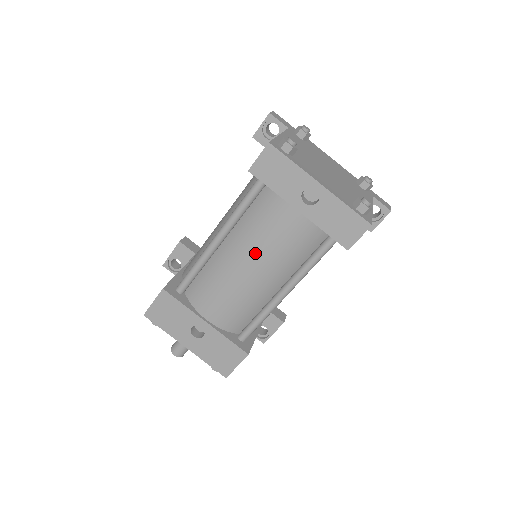
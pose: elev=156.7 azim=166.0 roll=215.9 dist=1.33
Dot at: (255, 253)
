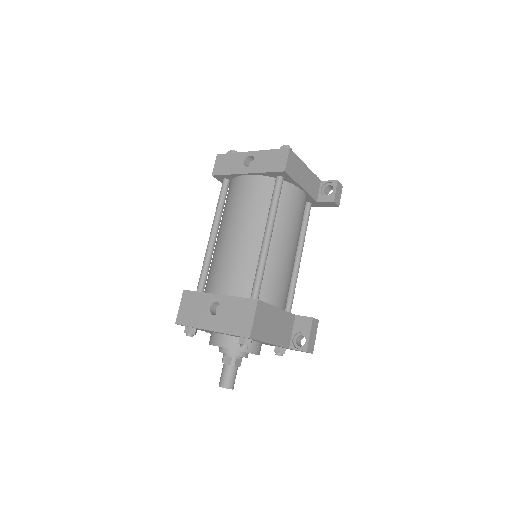
Dot at: (234, 219)
